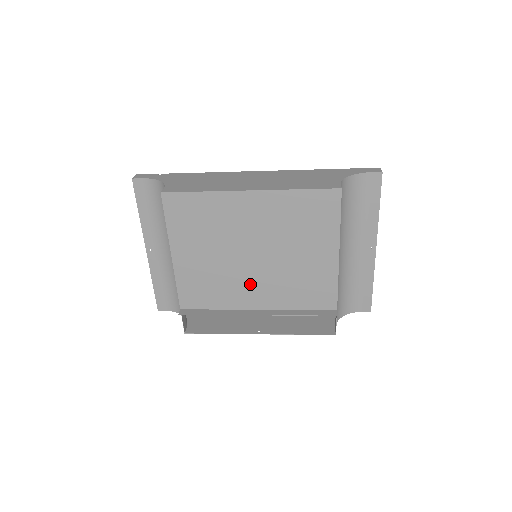
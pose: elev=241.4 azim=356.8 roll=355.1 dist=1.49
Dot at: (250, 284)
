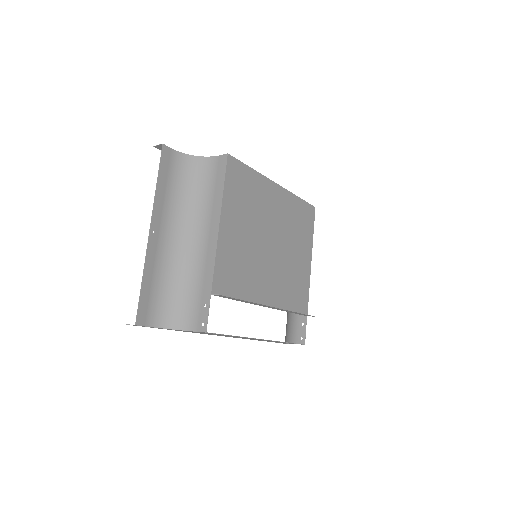
Dot at: (266, 275)
